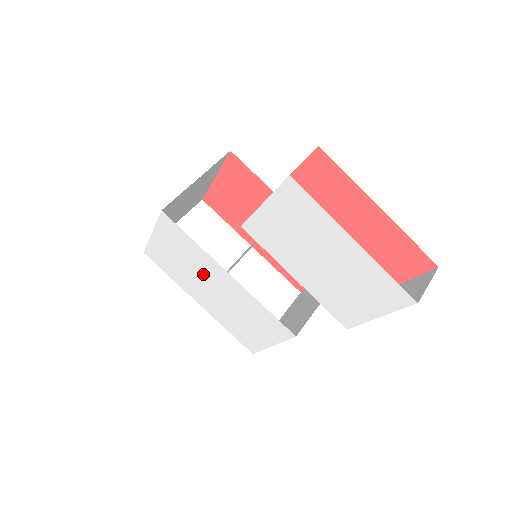
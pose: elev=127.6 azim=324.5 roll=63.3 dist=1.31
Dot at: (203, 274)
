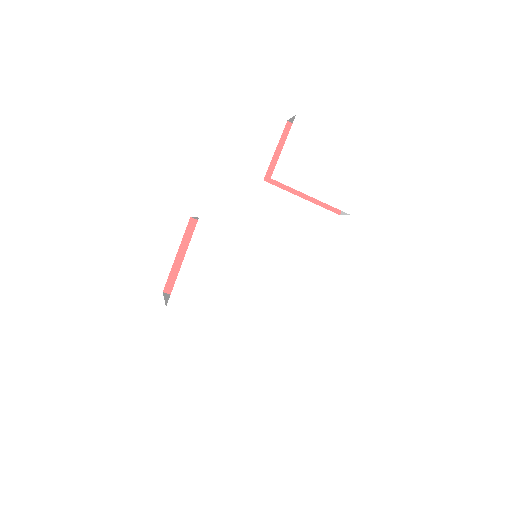
Dot at: (239, 269)
